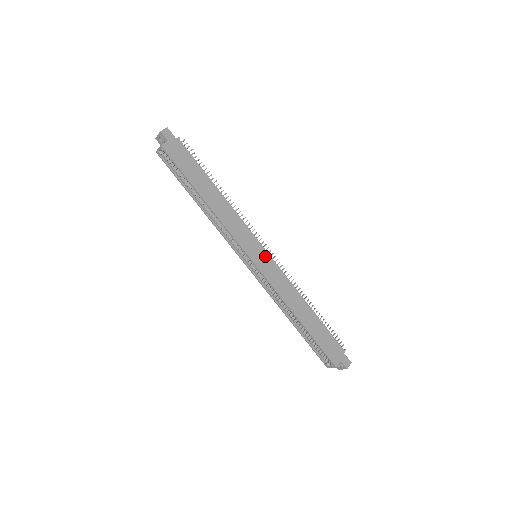
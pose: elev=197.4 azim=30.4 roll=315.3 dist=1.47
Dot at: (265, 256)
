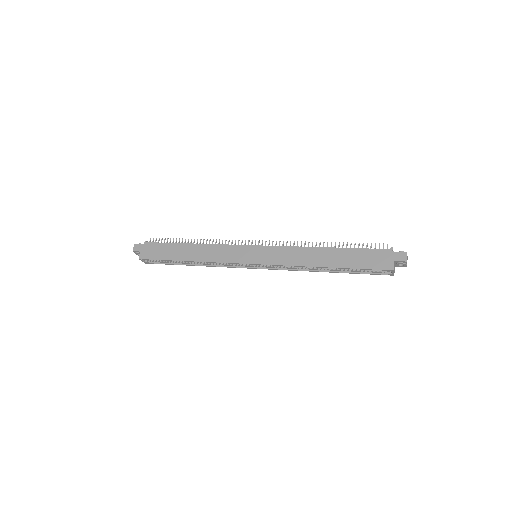
Dot at: (259, 250)
